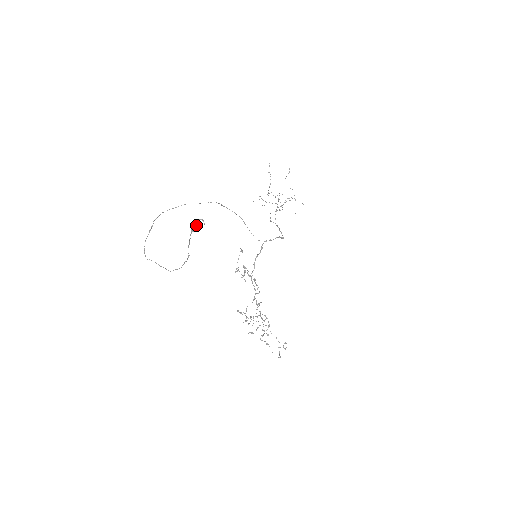
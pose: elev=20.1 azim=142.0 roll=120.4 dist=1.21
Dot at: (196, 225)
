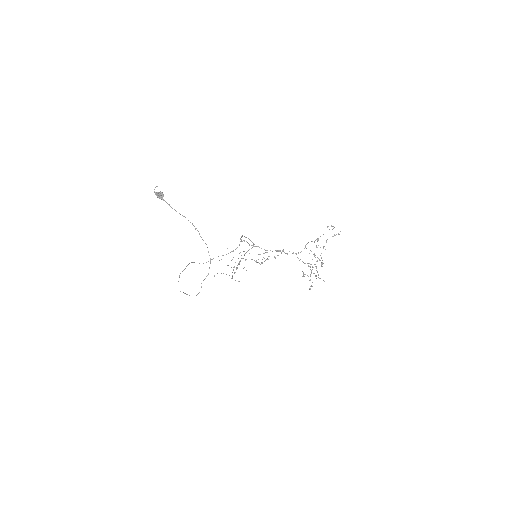
Dot at: (158, 193)
